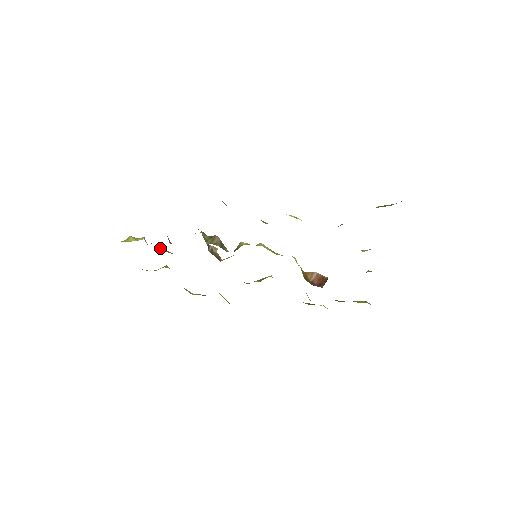
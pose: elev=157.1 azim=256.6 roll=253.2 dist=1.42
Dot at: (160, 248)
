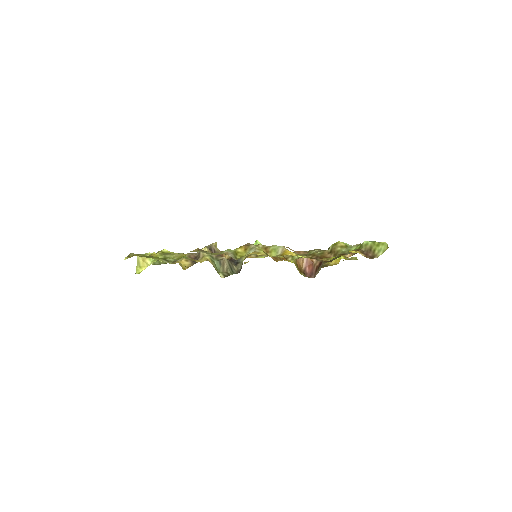
Dot at: occluded
